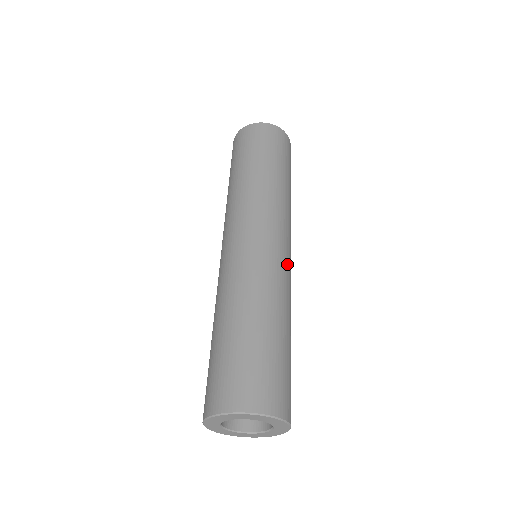
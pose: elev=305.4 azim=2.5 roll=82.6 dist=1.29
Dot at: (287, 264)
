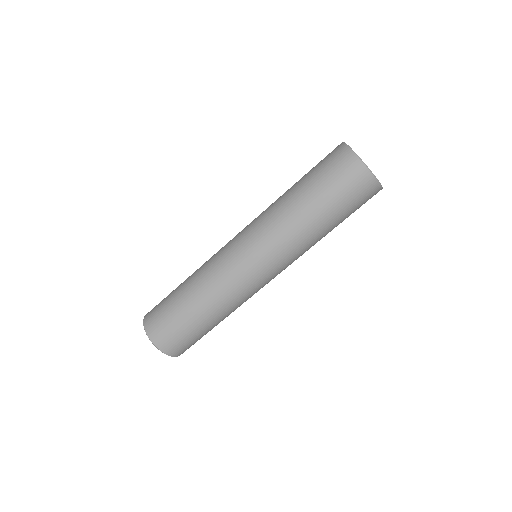
Dot at: occluded
